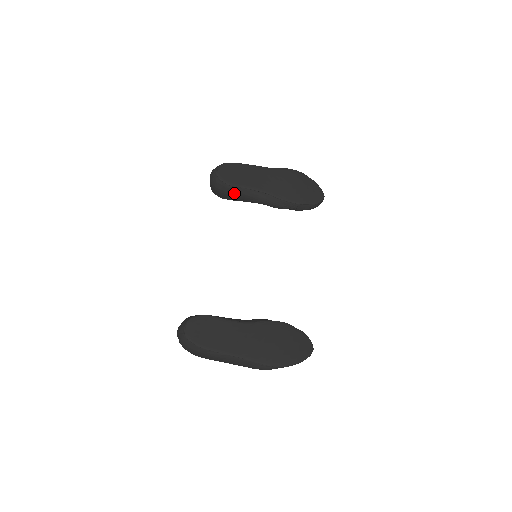
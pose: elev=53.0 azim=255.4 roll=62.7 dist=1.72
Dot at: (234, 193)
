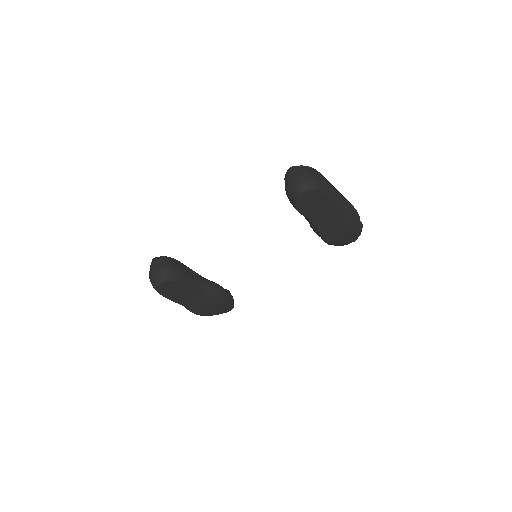
Dot at: (295, 208)
